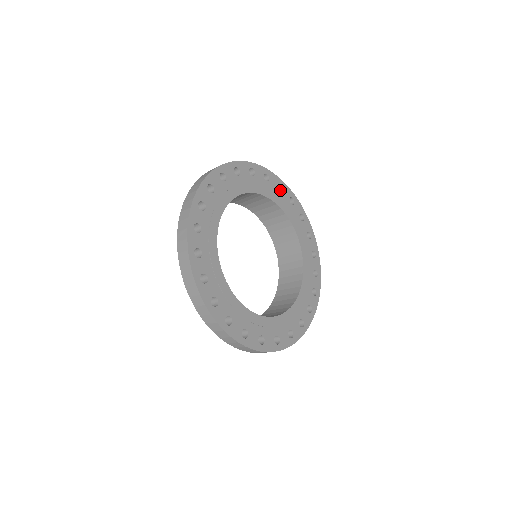
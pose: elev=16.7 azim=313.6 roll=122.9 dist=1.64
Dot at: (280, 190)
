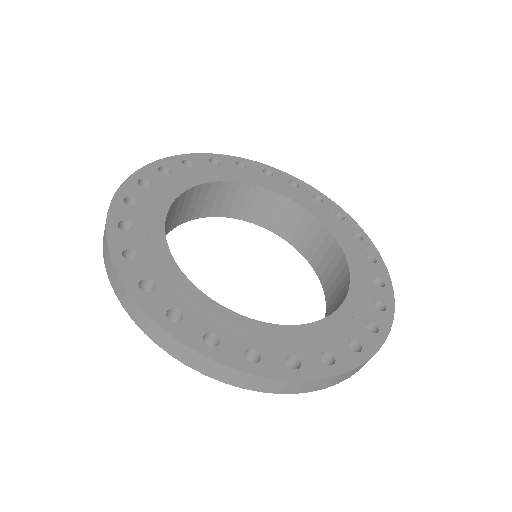
Dot at: occluded
